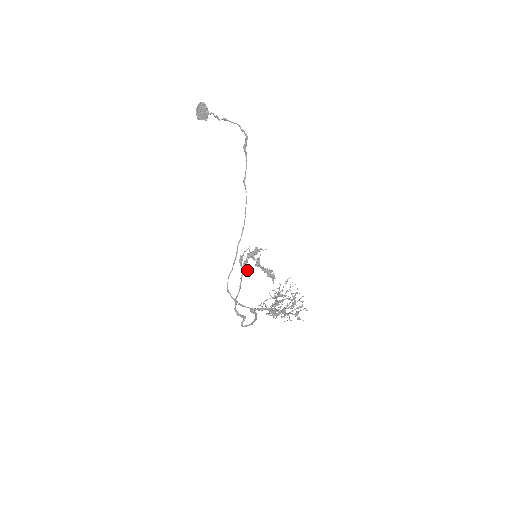
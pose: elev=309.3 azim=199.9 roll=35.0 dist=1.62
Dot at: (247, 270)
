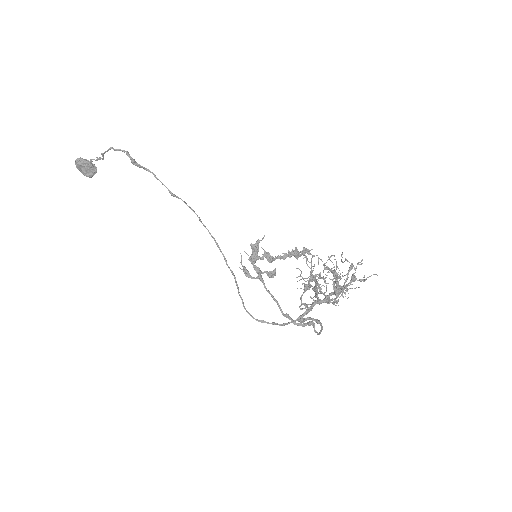
Dot at: (268, 273)
